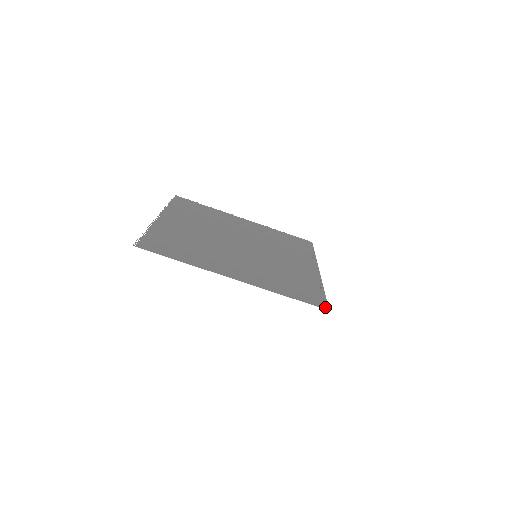
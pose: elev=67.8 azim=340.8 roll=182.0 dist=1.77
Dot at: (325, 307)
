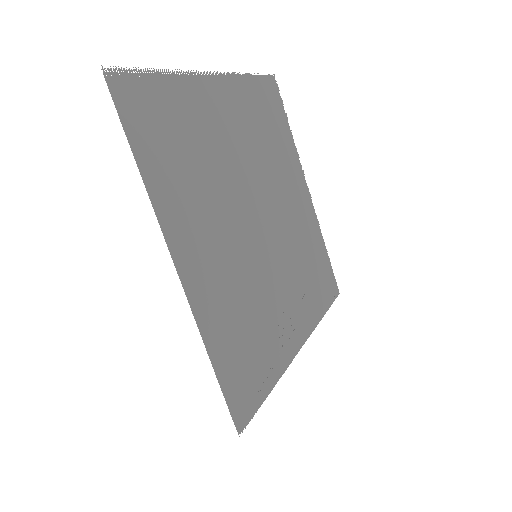
Dot at: (241, 426)
